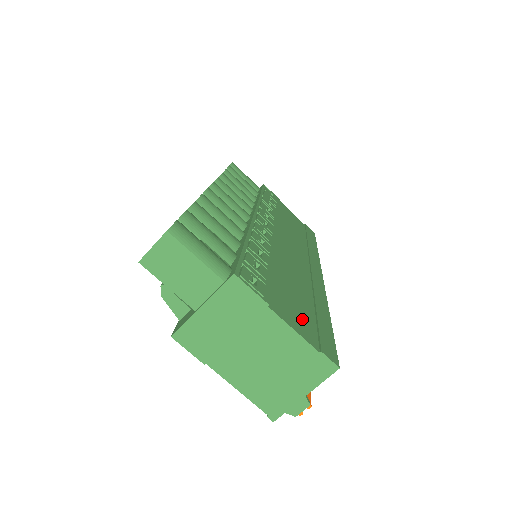
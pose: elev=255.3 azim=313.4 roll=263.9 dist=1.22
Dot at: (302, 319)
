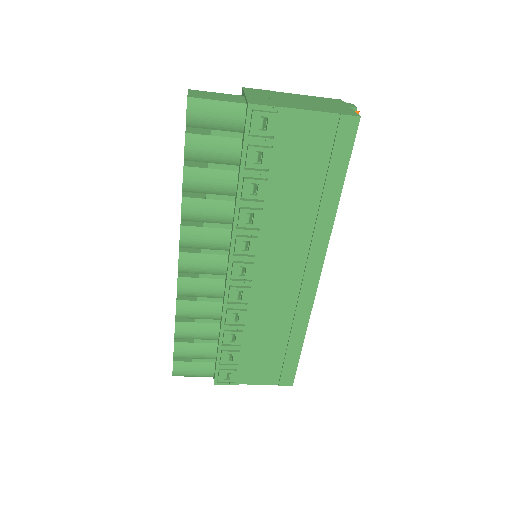
Dot at: (269, 369)
